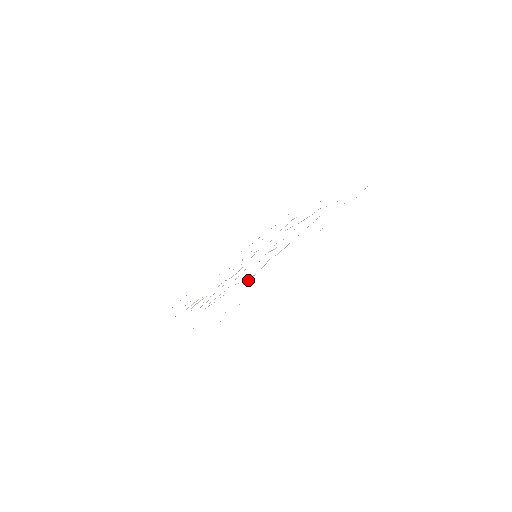
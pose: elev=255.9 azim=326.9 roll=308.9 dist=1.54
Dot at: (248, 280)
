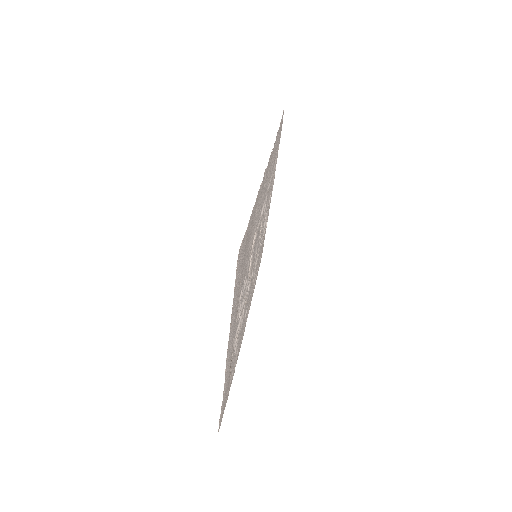
Dot at: (253, 242)
